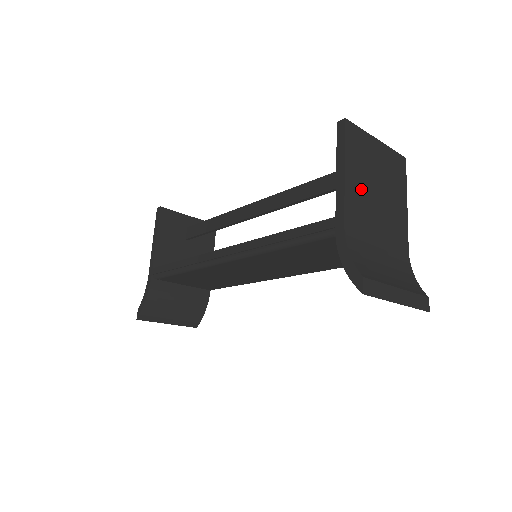
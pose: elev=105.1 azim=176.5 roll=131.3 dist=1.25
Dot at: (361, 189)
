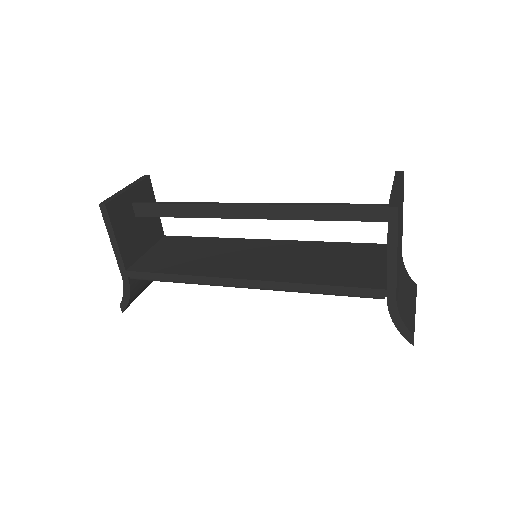
Dot at: (398, 253)
